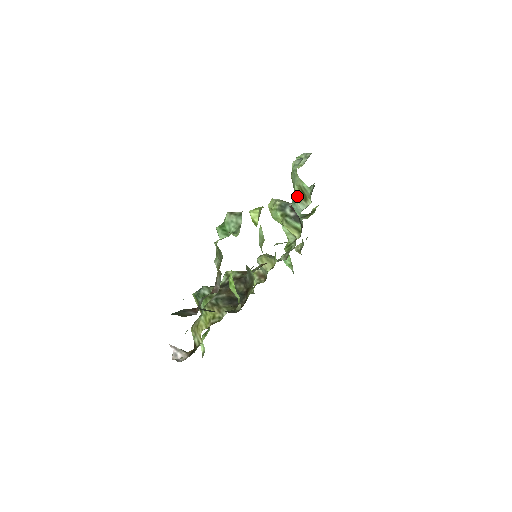
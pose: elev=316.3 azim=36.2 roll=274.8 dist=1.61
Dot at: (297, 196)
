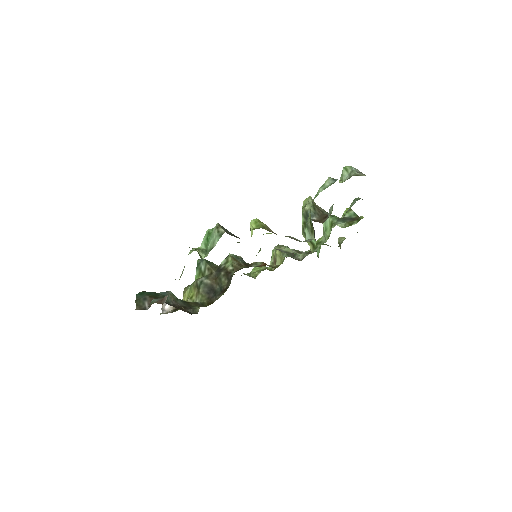
Dot at: (307, 223)
